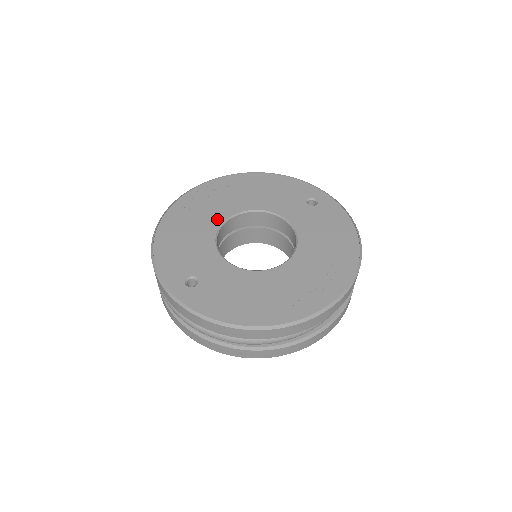
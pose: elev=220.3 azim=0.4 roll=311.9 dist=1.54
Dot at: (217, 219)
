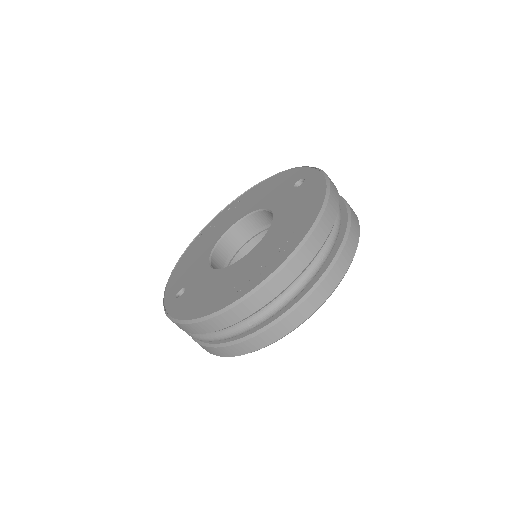
Dot at: (220, 233)
